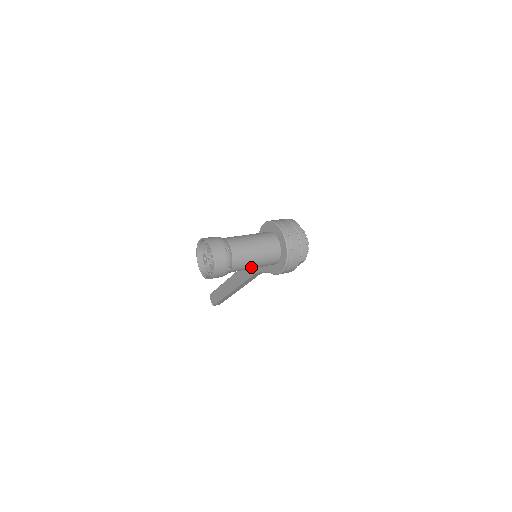
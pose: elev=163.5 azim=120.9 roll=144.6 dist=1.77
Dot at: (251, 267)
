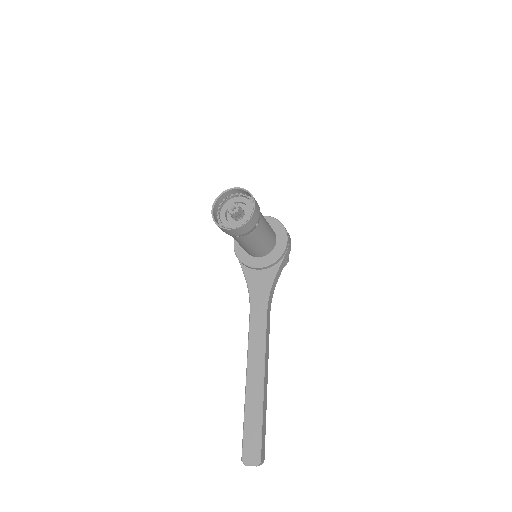
Dot at: (267, 226)
